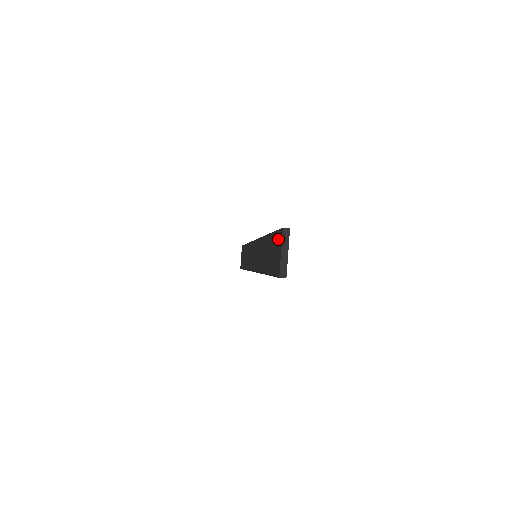
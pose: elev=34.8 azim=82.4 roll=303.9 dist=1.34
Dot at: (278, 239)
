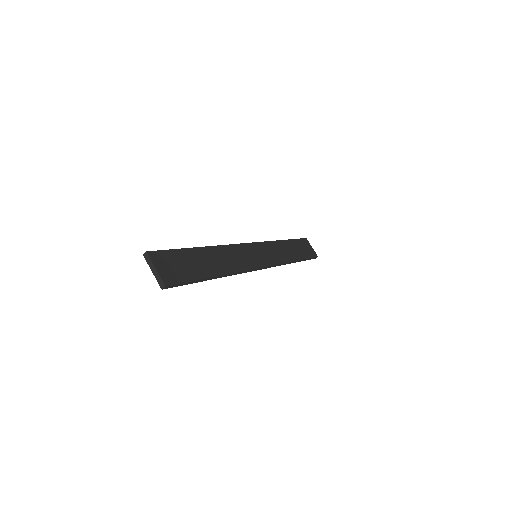
Dot at: occluded
